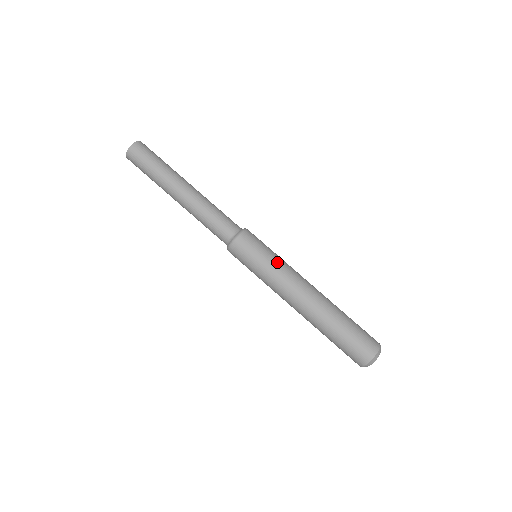
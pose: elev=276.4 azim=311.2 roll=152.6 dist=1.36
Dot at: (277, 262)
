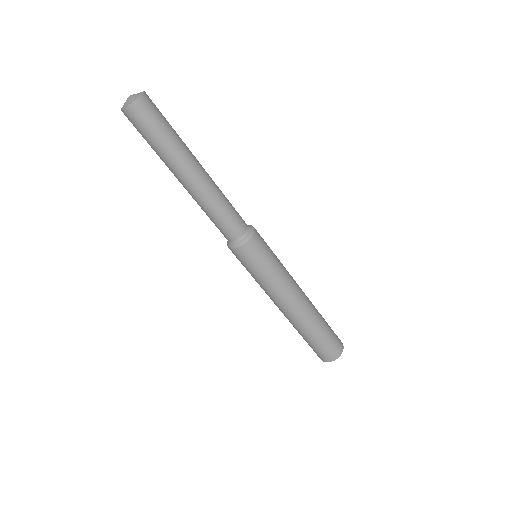
Dot at: (272, 278)
